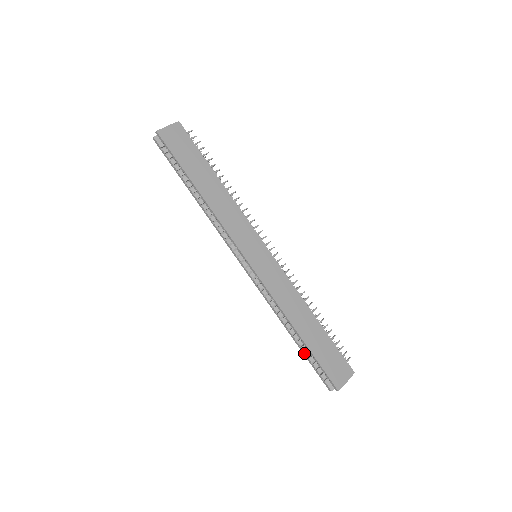
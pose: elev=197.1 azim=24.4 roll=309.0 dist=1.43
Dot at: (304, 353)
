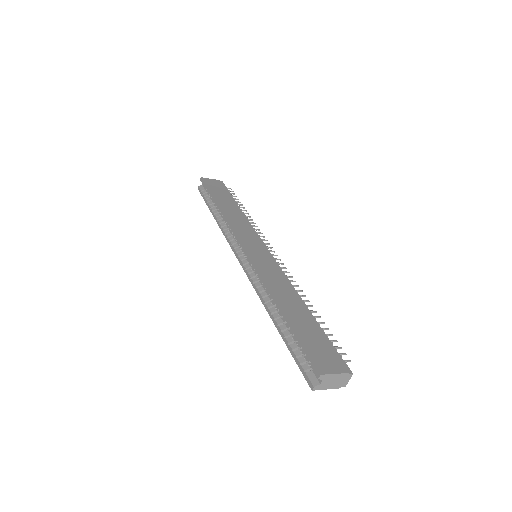
Dot at: (285, 339)
